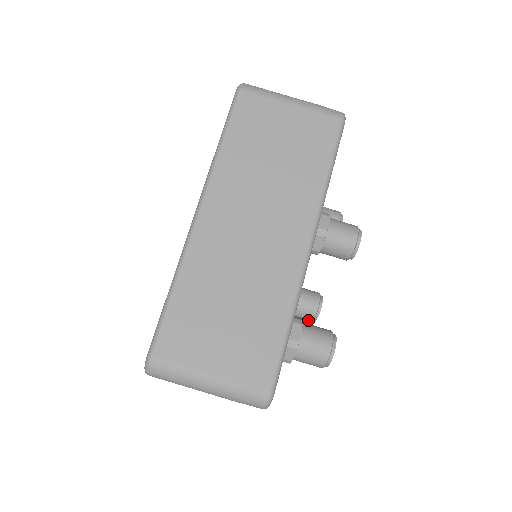
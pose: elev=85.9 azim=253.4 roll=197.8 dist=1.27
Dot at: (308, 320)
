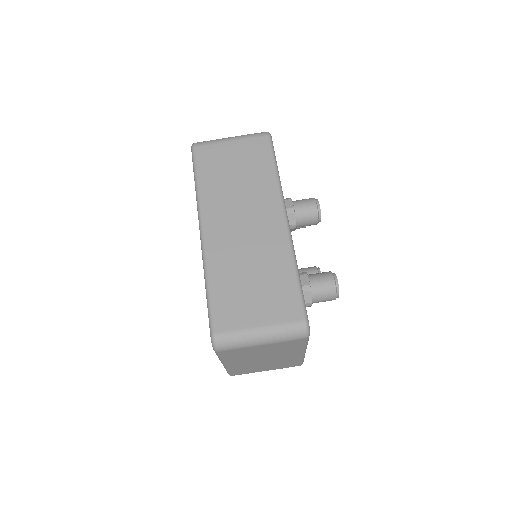
Dot at: occluded
